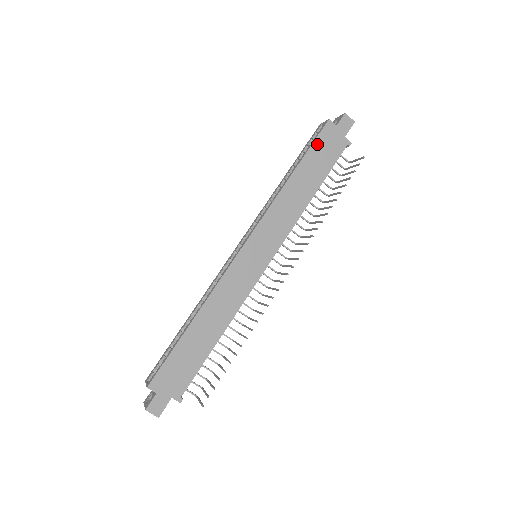
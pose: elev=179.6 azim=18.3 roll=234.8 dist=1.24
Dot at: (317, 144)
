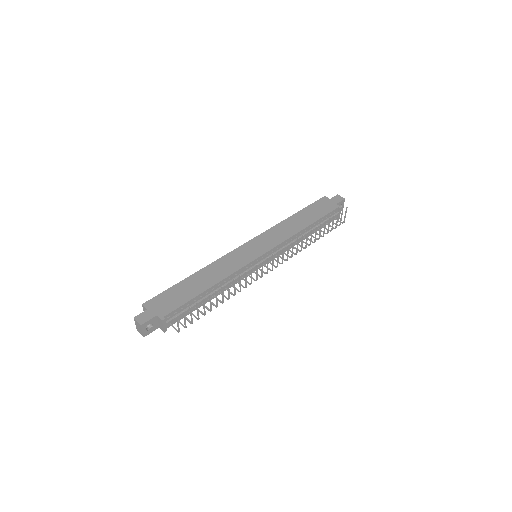
Dot at: (314, 205)
